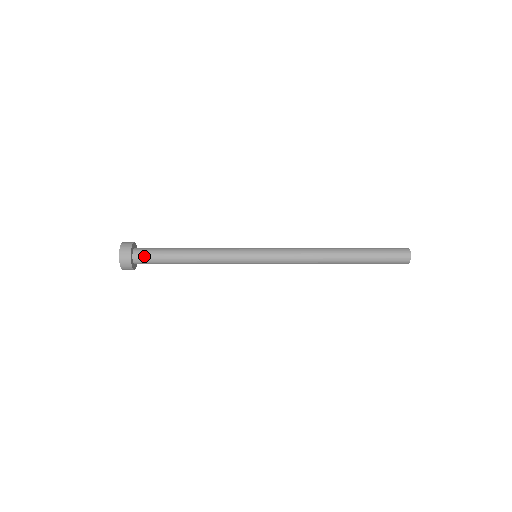
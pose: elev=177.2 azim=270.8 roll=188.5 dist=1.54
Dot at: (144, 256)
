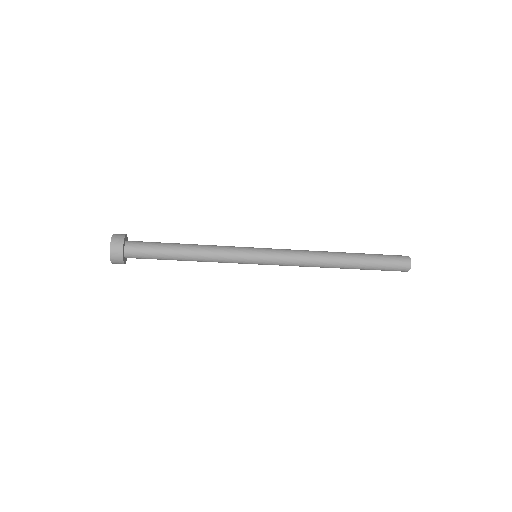
Dot at: (138, 243)
